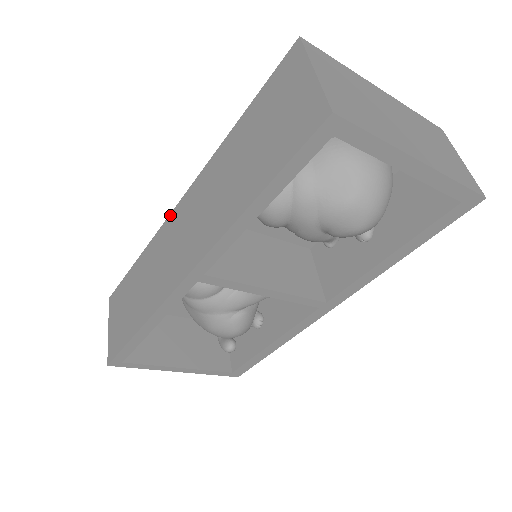
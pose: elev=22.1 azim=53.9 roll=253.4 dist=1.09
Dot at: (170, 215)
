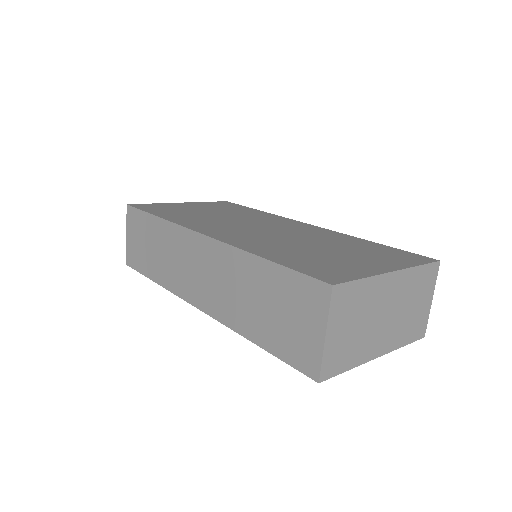
Dot at: (191, 232)
